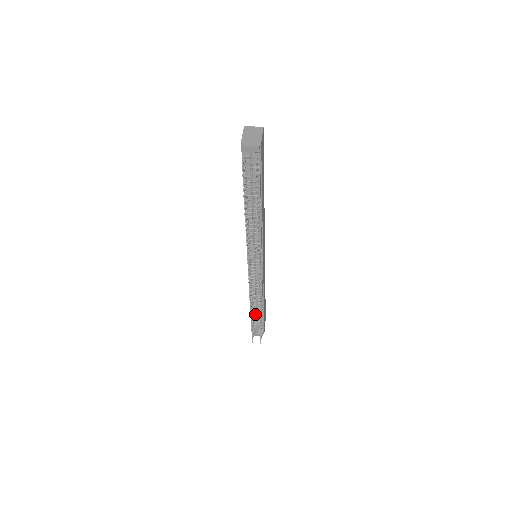
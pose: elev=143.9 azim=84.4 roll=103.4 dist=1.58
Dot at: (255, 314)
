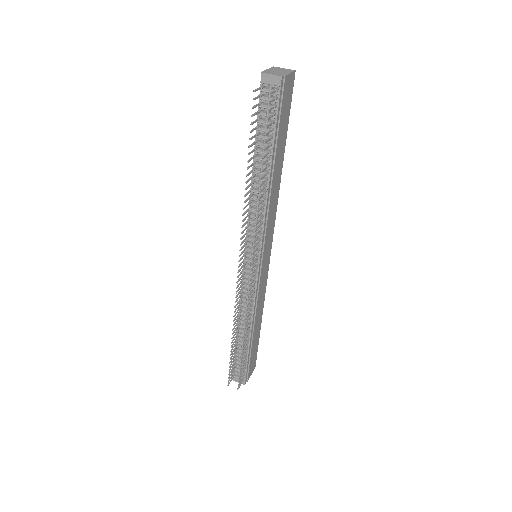
Dot at: (240, 345)
